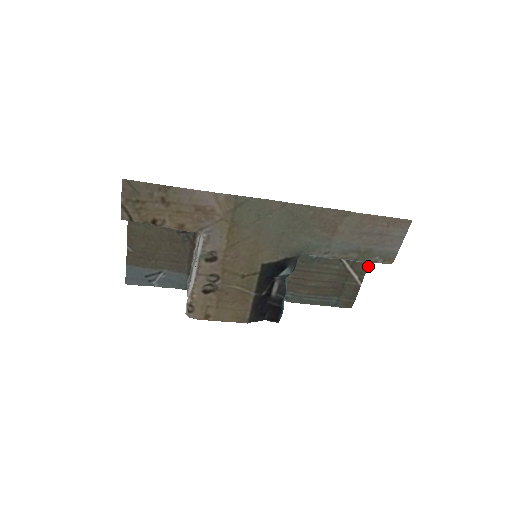
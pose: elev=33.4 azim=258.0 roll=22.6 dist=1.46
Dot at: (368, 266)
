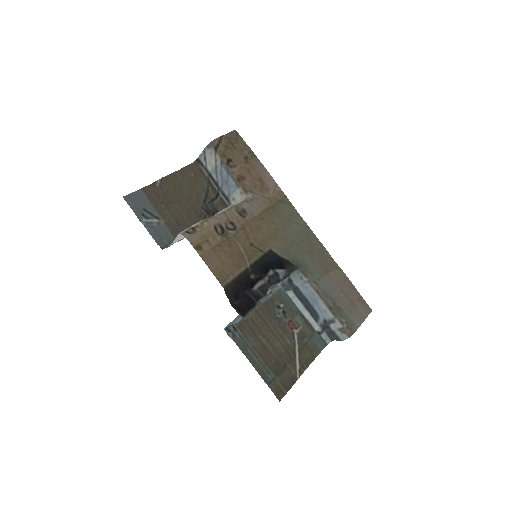
Dot at: occluded
